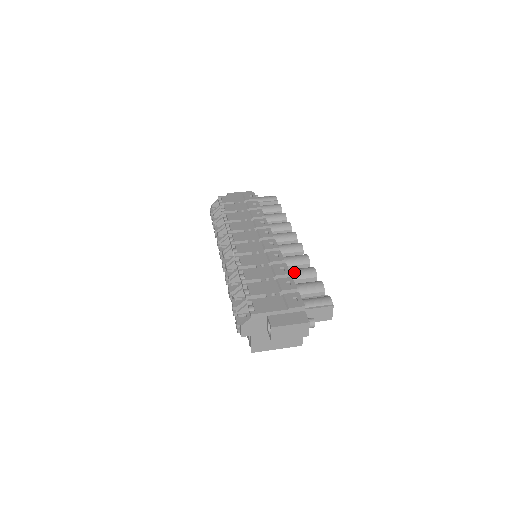
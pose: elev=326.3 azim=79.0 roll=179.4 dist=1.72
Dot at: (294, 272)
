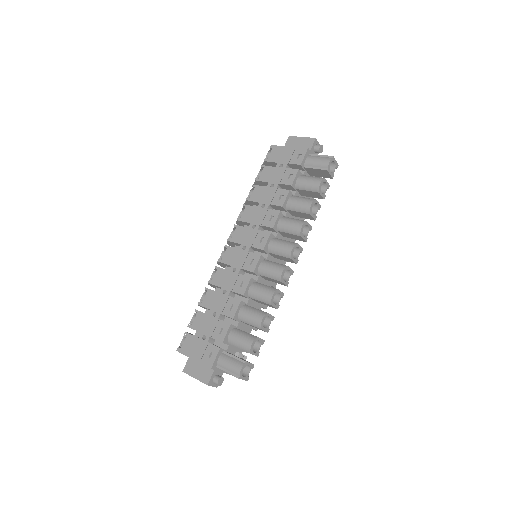
Dot at: (243, 314)
